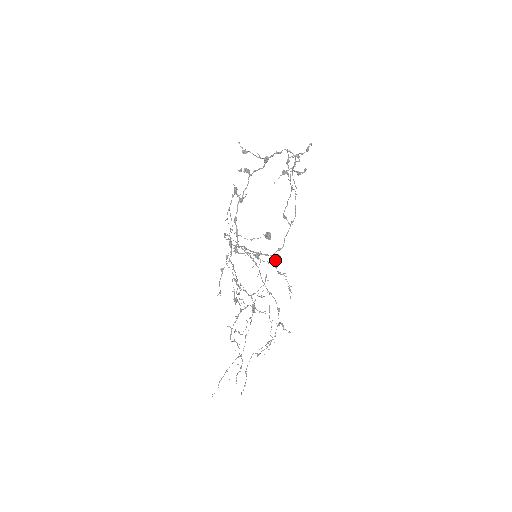
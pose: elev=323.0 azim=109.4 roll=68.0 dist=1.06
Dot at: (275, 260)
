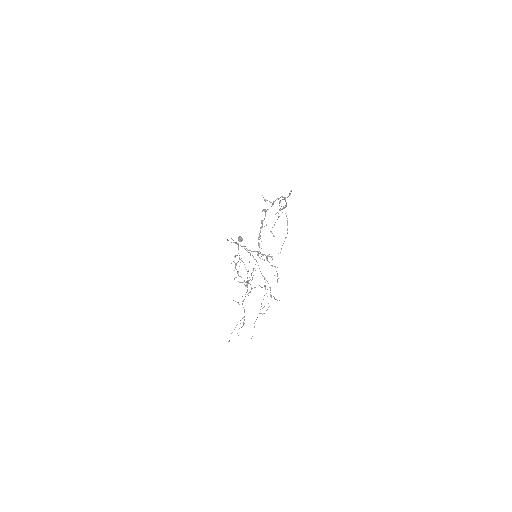
Dot at: occluded
